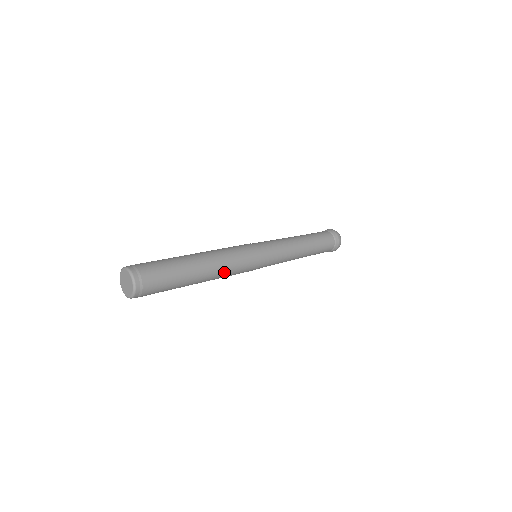
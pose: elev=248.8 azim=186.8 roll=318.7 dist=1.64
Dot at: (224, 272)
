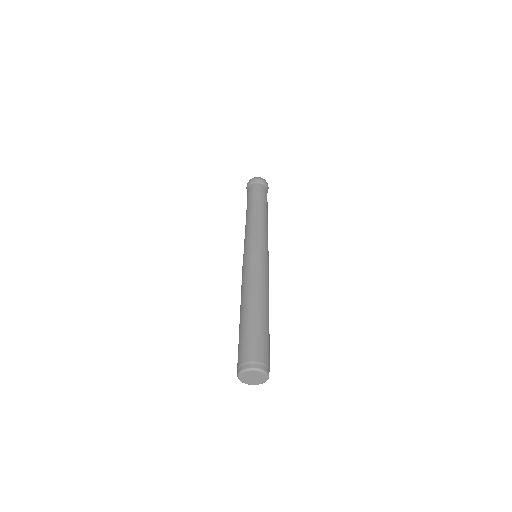
Dot at: occluded
